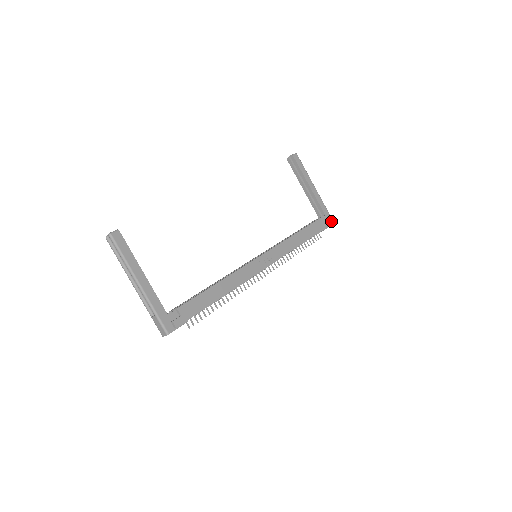
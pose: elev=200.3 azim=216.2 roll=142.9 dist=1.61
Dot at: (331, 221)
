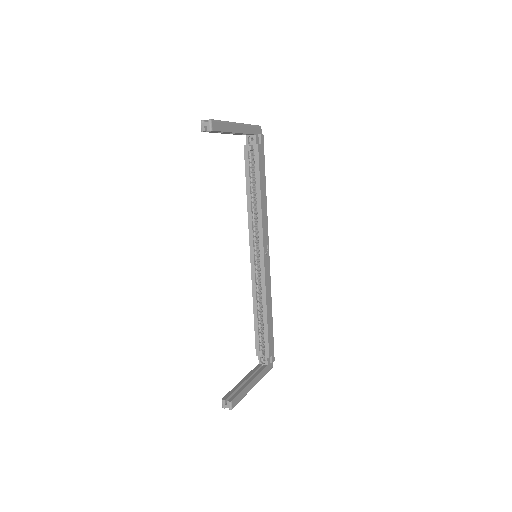
Dot at: (259, 130)
